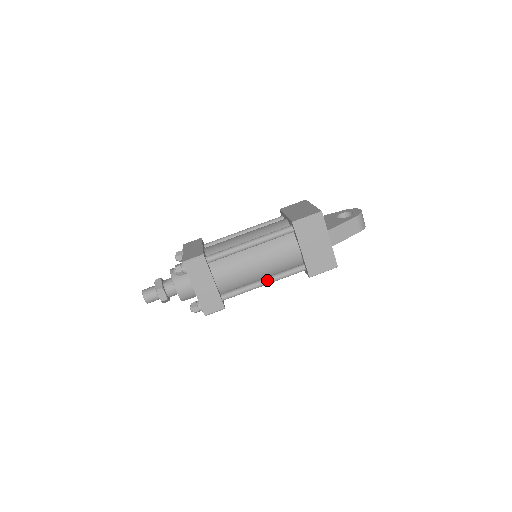
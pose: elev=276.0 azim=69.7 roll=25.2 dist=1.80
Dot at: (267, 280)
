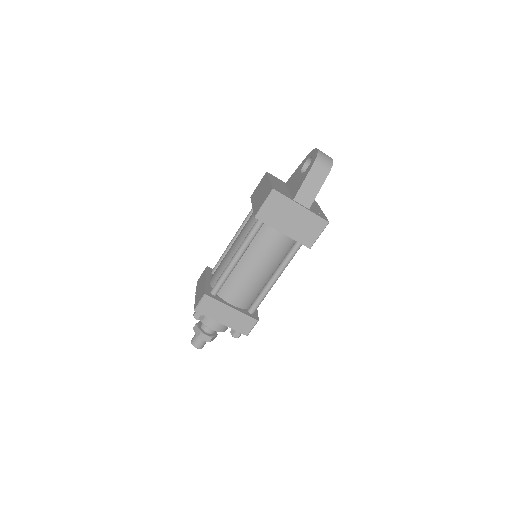
Dot at: (276, 275)
